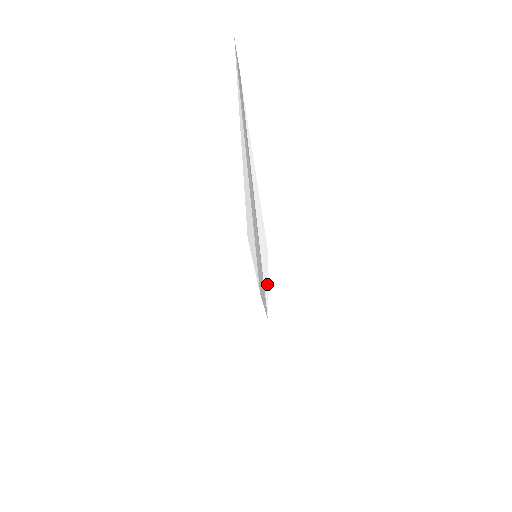
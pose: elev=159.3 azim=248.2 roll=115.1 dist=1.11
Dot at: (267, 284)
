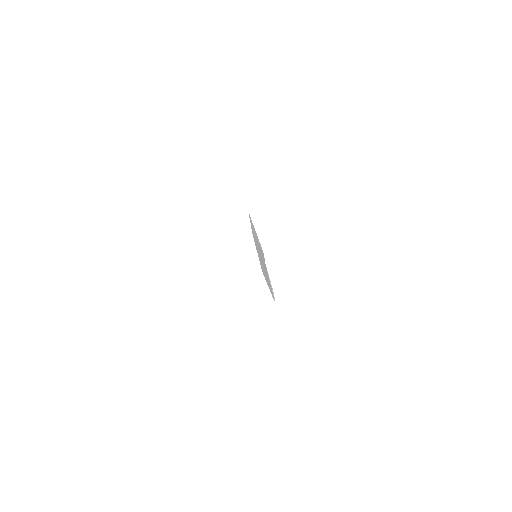
Dot at: (256, 233)
